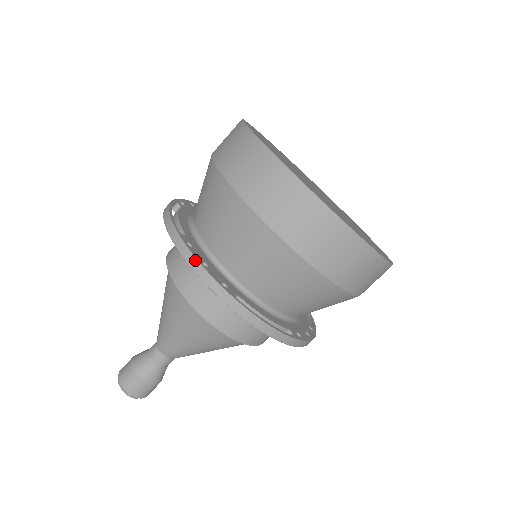
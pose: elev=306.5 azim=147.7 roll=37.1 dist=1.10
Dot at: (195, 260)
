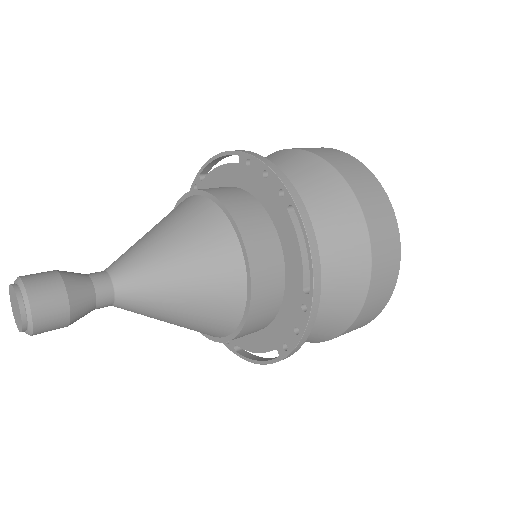
Dot at: (270, 162)
